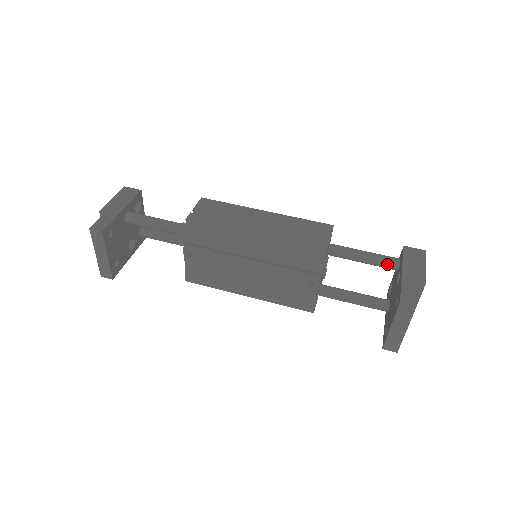
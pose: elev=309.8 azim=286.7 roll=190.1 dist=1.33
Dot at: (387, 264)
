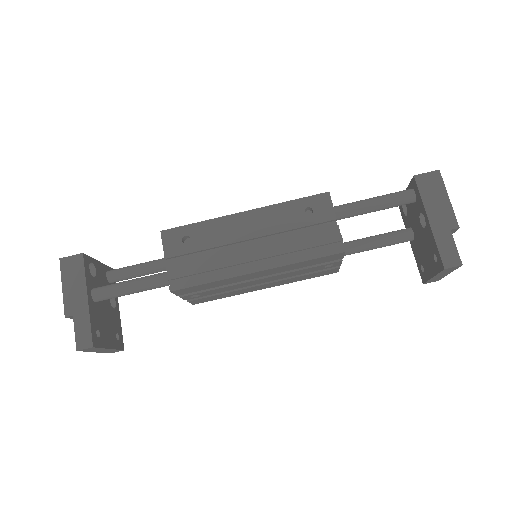
Dot at: (402, 204)
